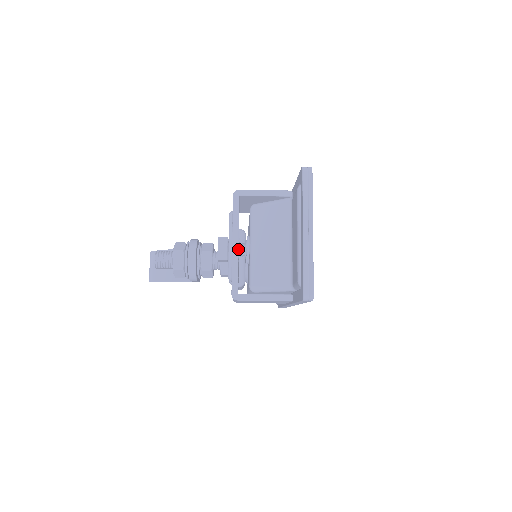
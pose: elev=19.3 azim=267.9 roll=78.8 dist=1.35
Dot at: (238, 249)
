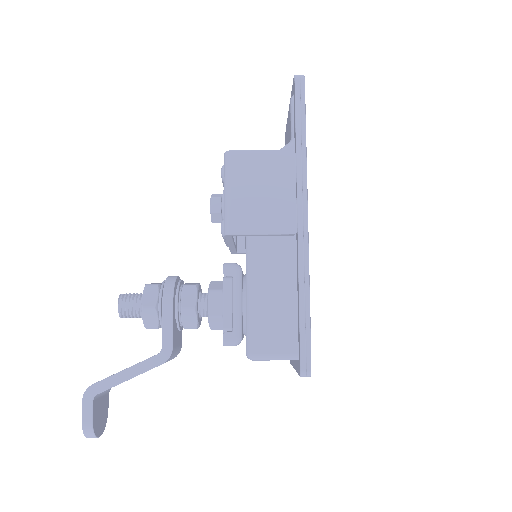
Dot at: occluded
